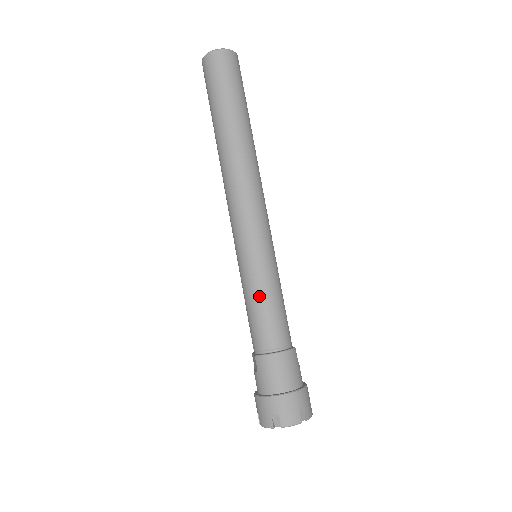
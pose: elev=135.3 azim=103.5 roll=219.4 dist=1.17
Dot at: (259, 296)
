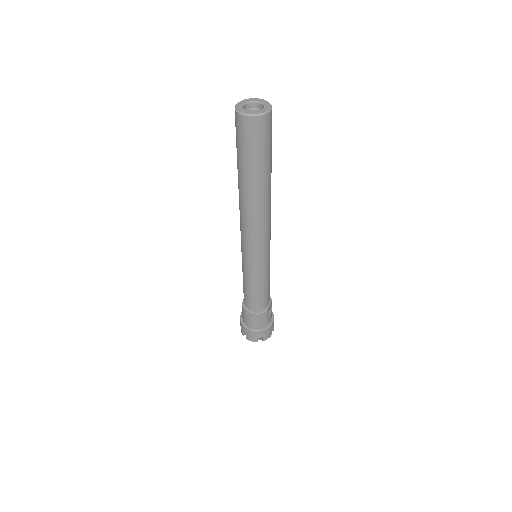
Dot at: (247, 284)
